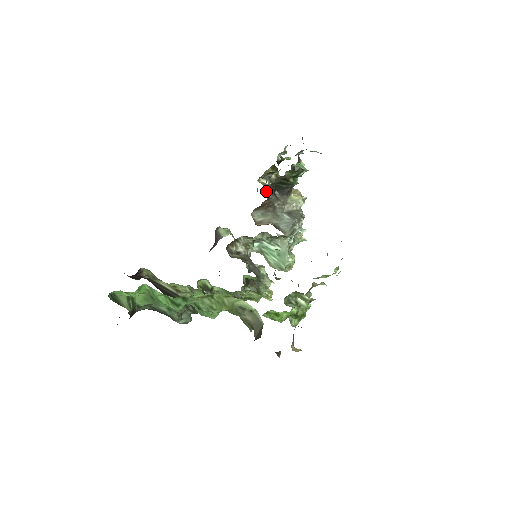
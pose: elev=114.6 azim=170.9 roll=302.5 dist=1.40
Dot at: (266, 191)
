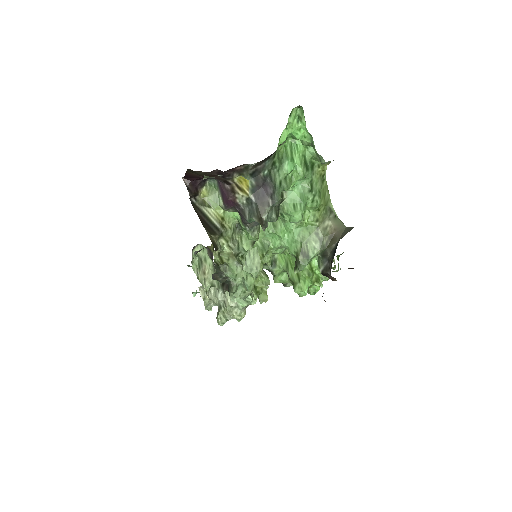
Dot at: occluded
